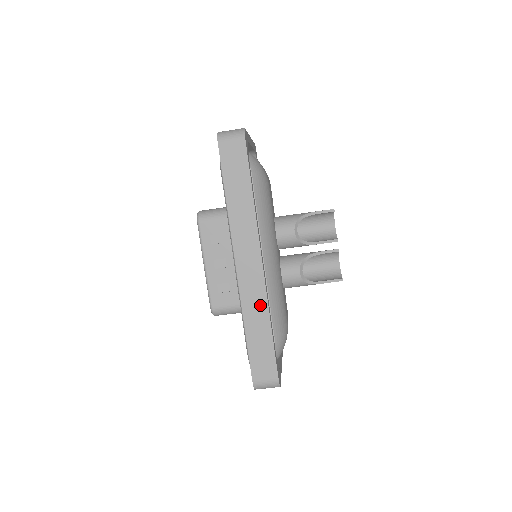
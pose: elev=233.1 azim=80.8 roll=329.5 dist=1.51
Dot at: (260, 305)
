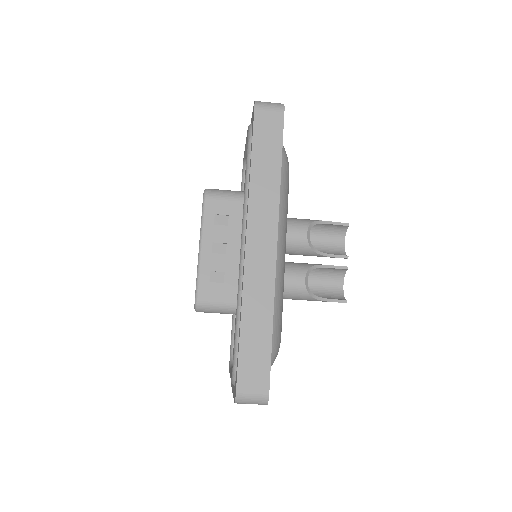
Dot at: (265, 293)
